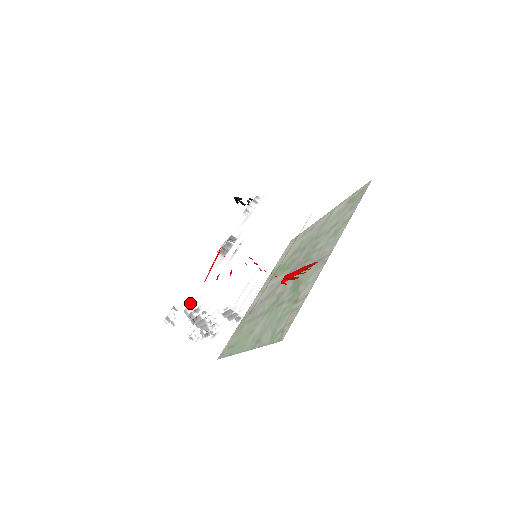
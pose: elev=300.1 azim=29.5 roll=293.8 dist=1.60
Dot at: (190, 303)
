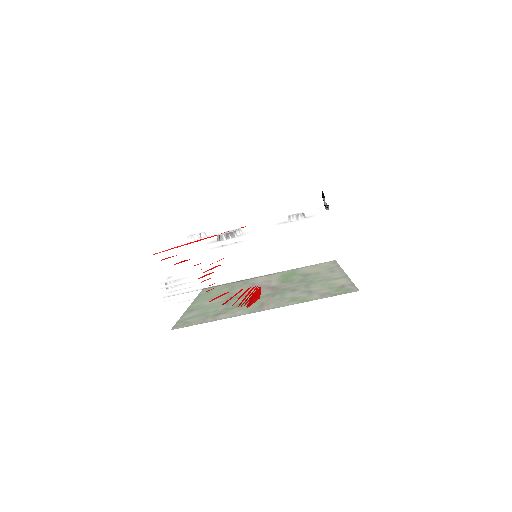
Dot at: occluded
